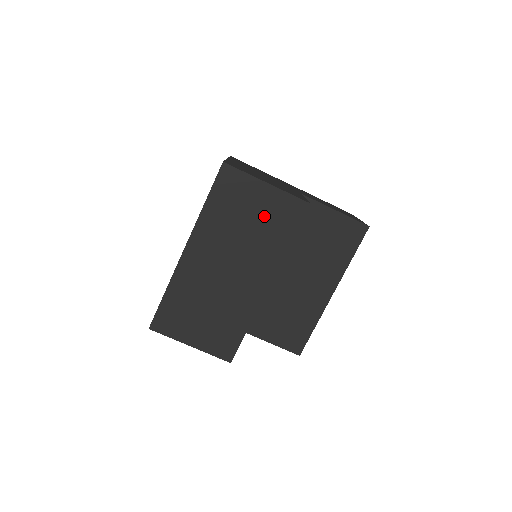
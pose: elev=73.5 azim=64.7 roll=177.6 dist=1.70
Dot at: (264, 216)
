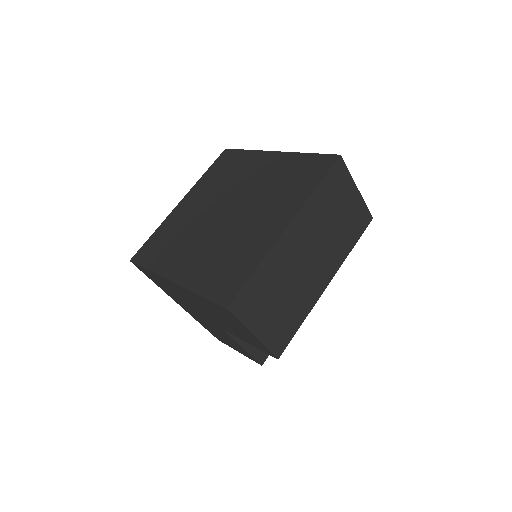
Dot at: (347, 217)
